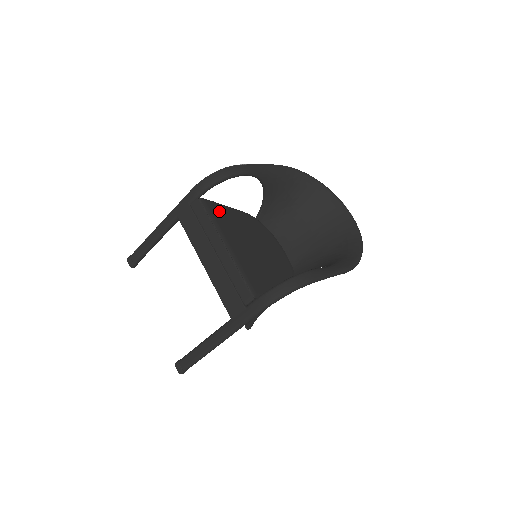
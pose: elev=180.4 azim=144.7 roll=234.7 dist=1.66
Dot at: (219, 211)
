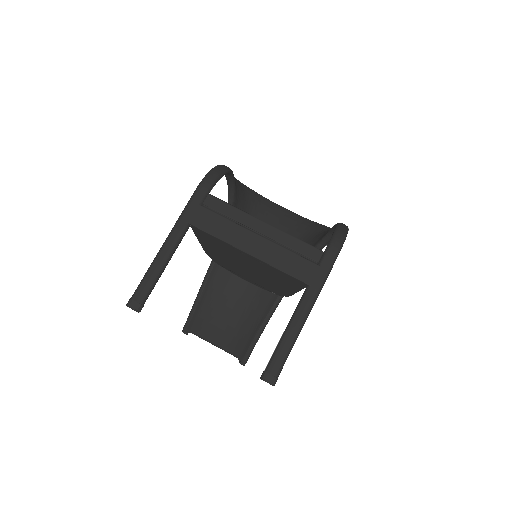
Dot at: occluded
